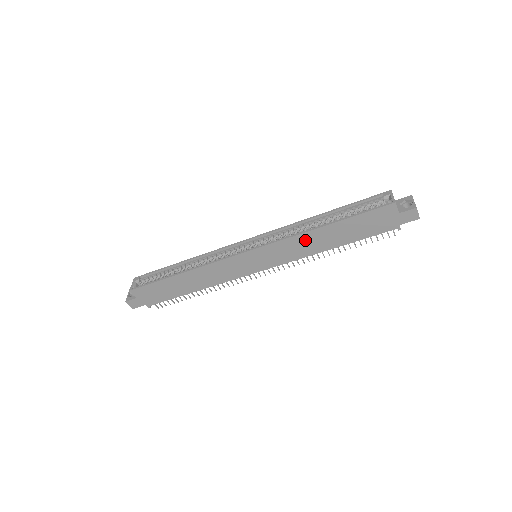
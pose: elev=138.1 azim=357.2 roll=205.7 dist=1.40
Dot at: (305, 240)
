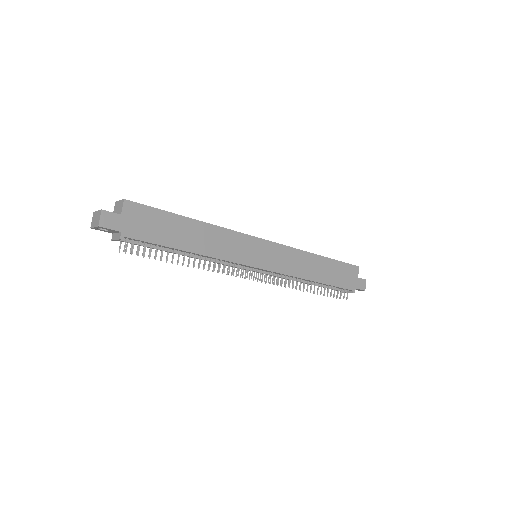
Dot at: (304, 259)
